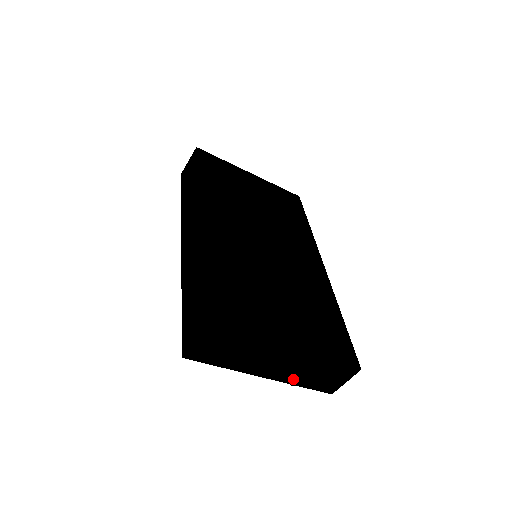
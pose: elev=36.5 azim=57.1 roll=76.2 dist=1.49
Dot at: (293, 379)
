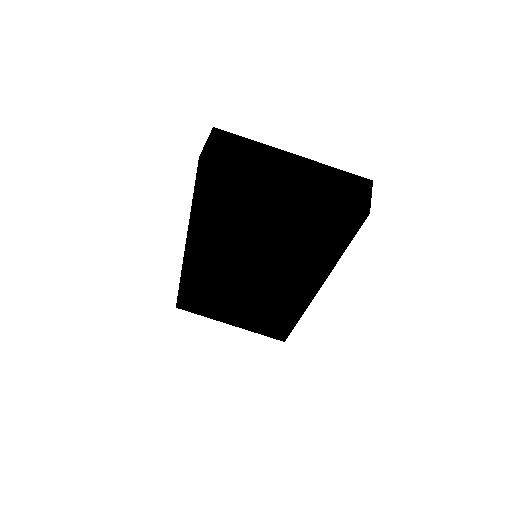
Dot at: (316, 190)
